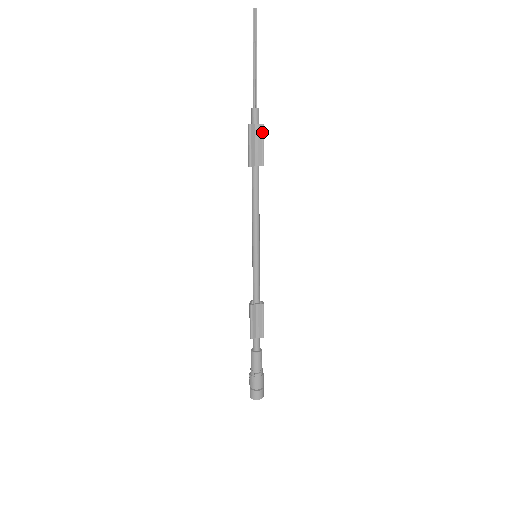
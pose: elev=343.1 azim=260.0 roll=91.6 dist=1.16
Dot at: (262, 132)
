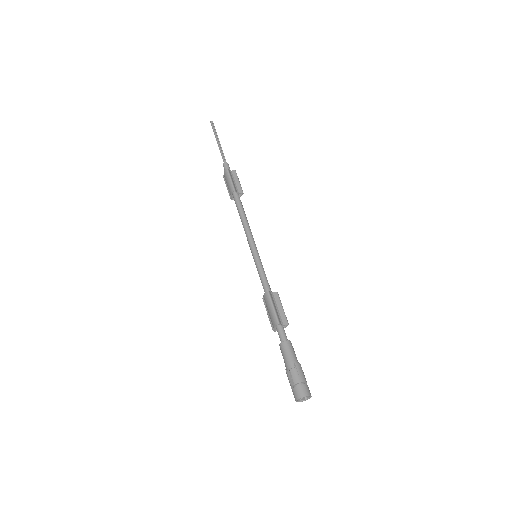
Dot at: (236, 174)
